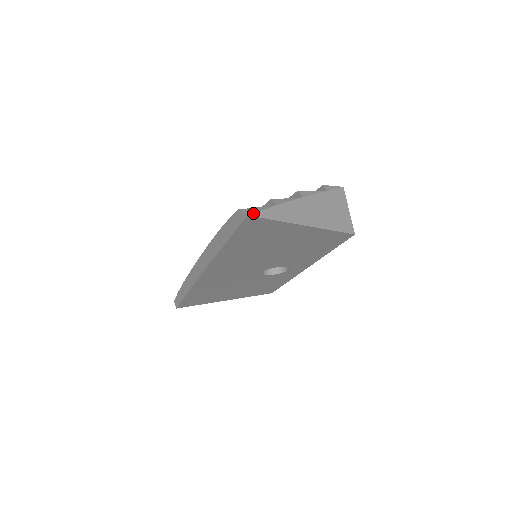
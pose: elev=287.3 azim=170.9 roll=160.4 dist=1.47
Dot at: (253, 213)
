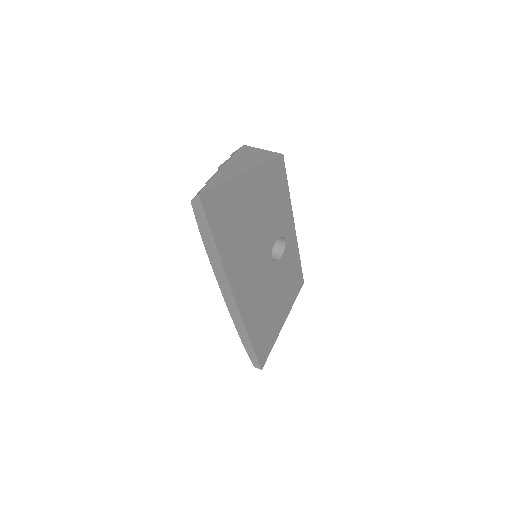
Dot at: (201, 191)
